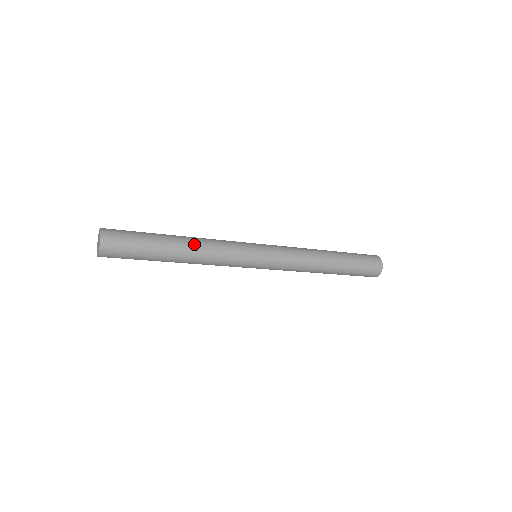
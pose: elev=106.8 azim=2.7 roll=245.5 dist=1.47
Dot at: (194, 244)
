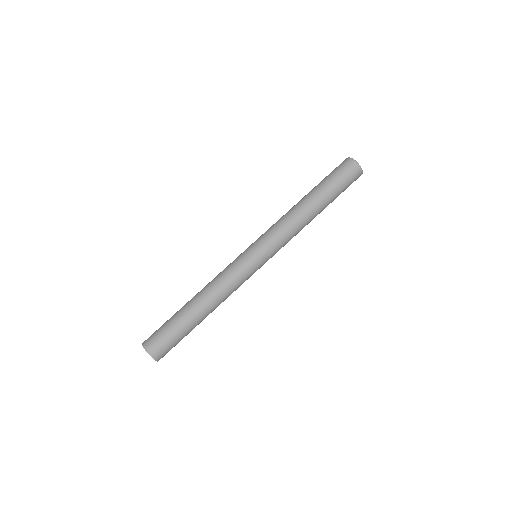
Dot at: (204, 294)
